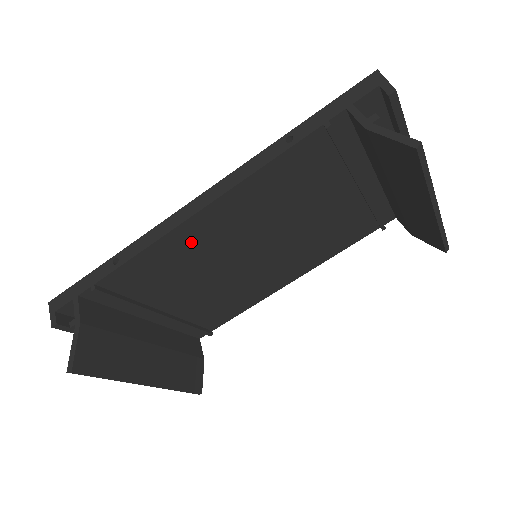
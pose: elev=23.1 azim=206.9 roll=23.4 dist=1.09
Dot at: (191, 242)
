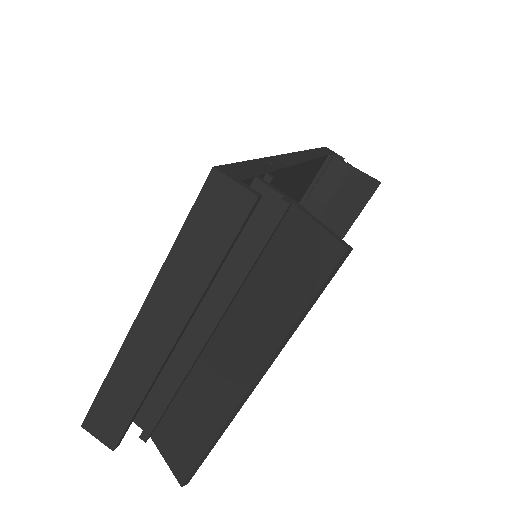
Dot at: occluded
